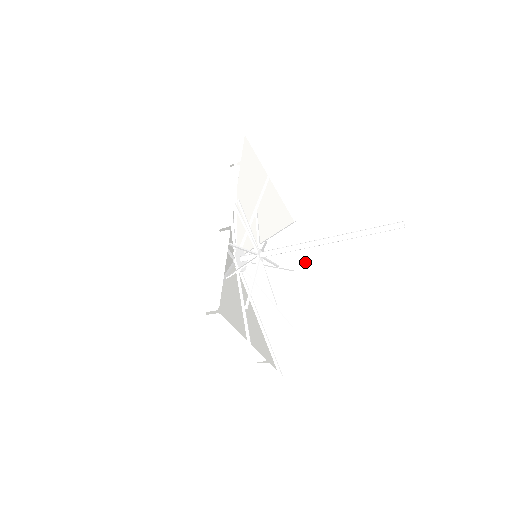
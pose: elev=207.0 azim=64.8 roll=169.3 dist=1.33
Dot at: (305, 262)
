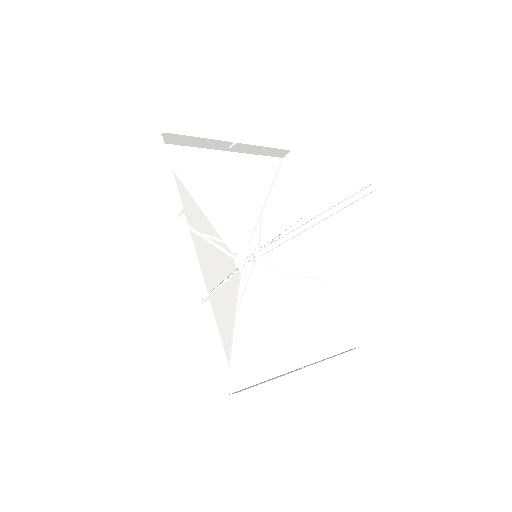
Dot at: (311, 205)
